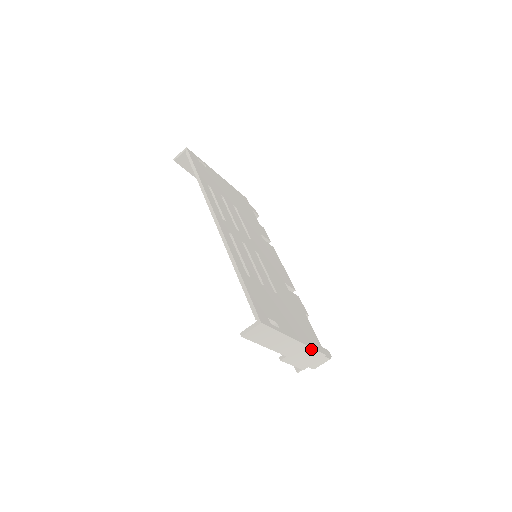
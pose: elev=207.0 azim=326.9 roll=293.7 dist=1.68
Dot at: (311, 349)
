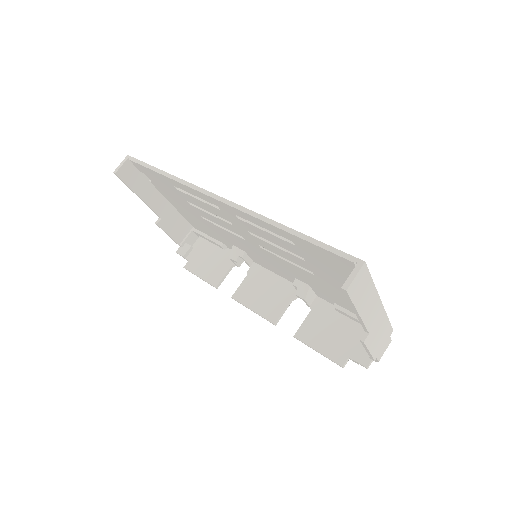
Dot at: (386, 319)
